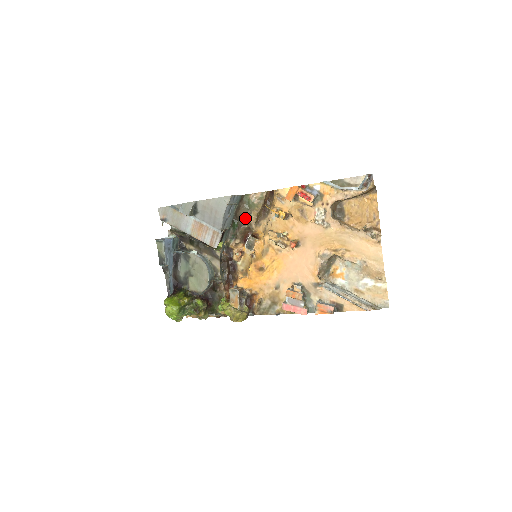
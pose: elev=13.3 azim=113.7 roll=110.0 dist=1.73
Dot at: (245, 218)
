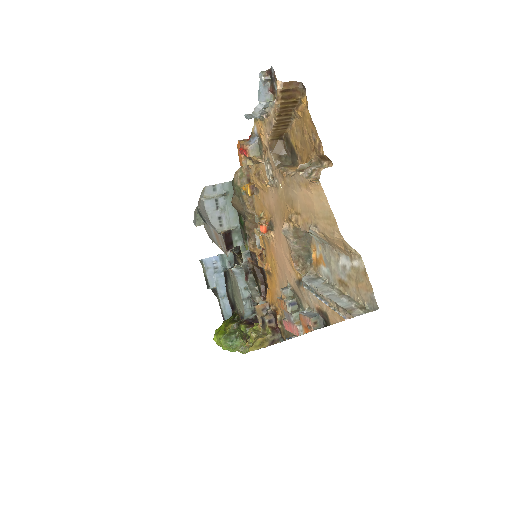
Dot at: (242, 209)
